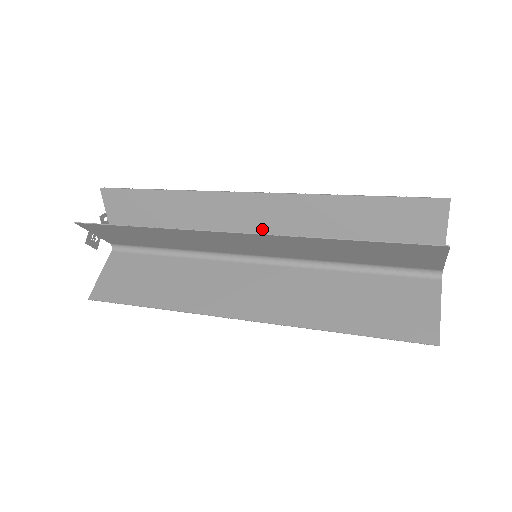
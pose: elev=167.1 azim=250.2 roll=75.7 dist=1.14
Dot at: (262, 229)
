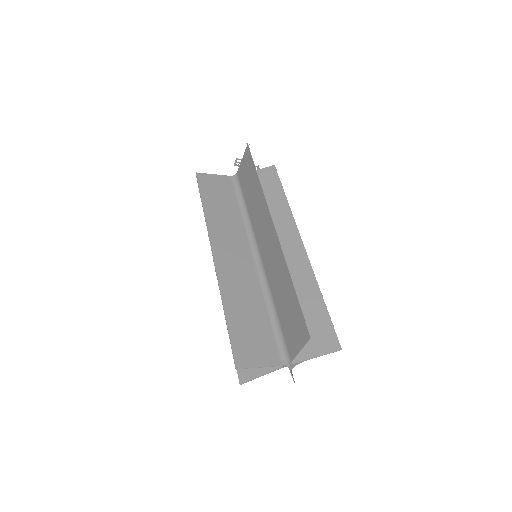
Dot at: (238, 260)
